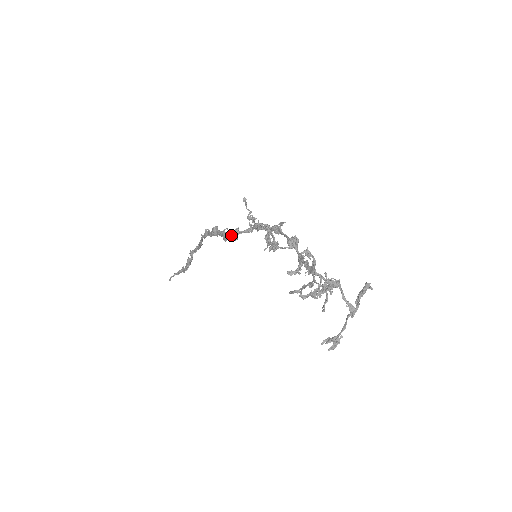
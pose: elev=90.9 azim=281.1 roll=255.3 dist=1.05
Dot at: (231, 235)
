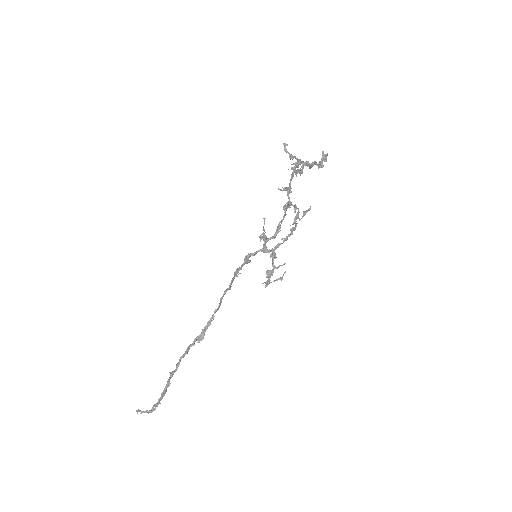
Dot at: (242, 265)
